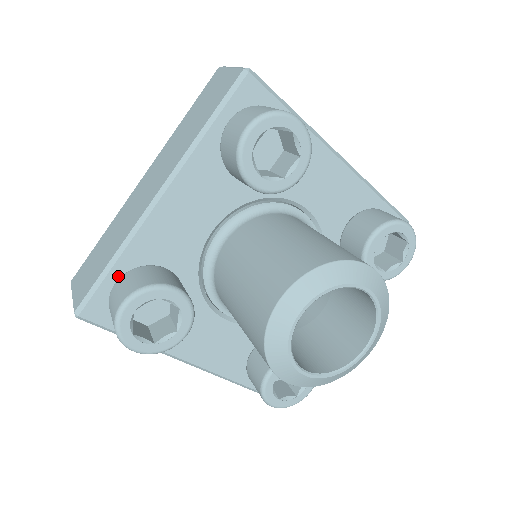
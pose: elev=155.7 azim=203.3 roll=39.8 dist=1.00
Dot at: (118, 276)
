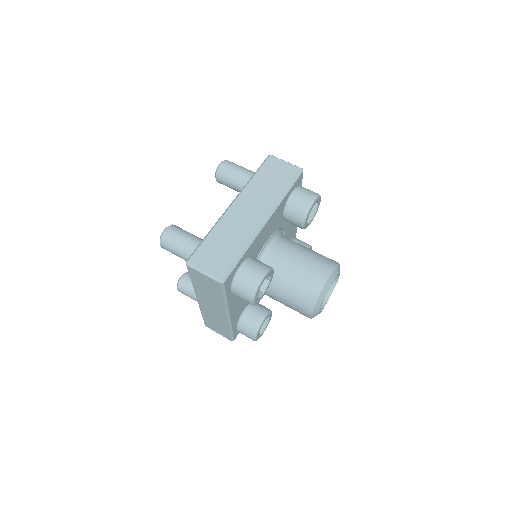
Dot at: (235, 328)
